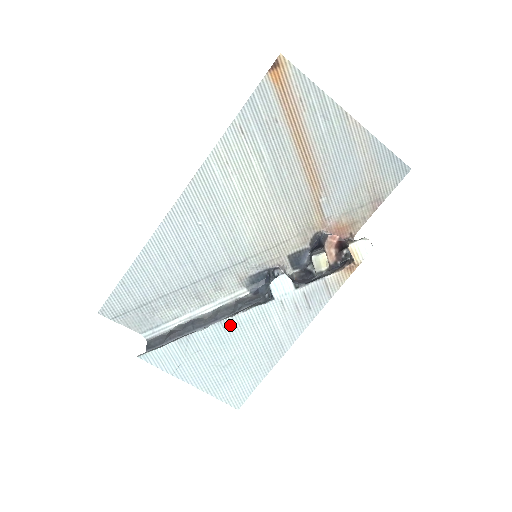
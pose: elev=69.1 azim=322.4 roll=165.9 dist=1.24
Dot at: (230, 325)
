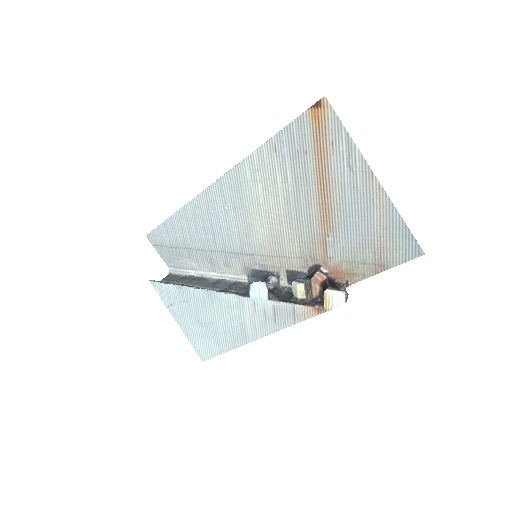
Dot at: (213, 297)
